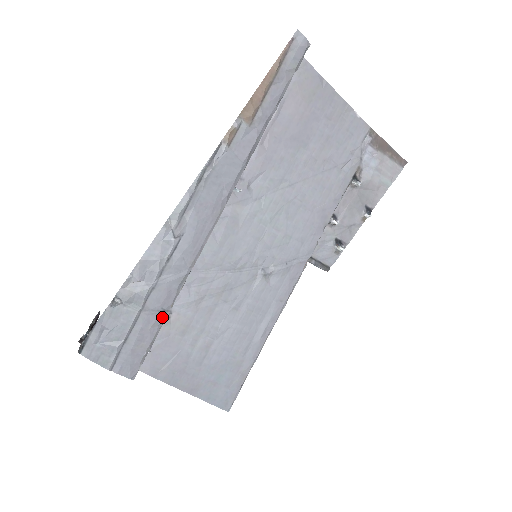
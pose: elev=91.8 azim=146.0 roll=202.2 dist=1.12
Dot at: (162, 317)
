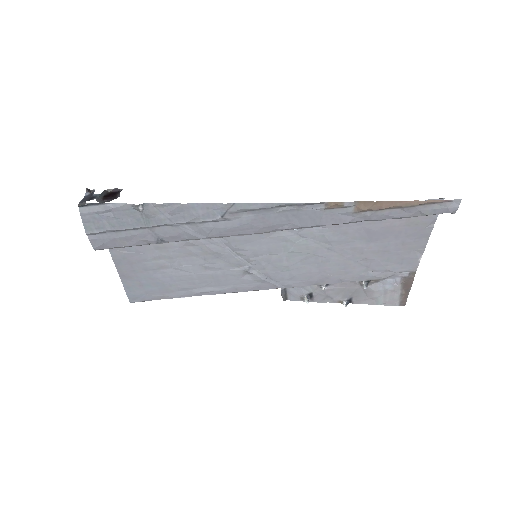
Dot at: (156, 242)
